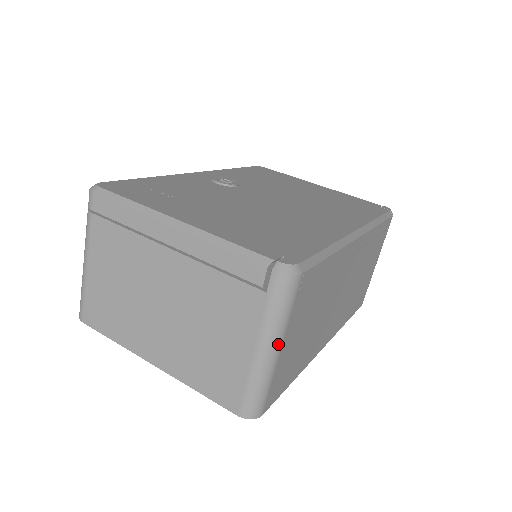
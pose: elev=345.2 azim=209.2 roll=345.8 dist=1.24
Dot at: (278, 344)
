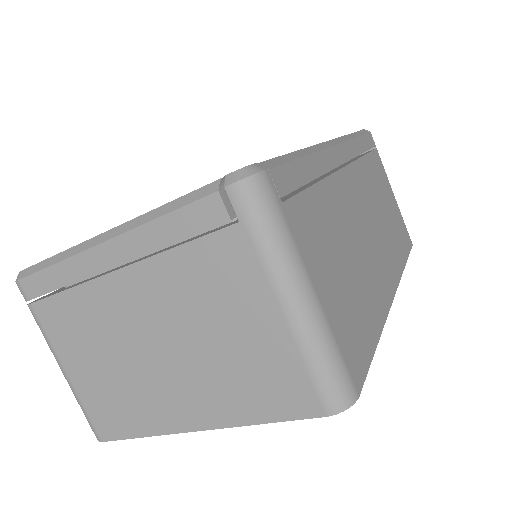
Dot at: (304, 281)
